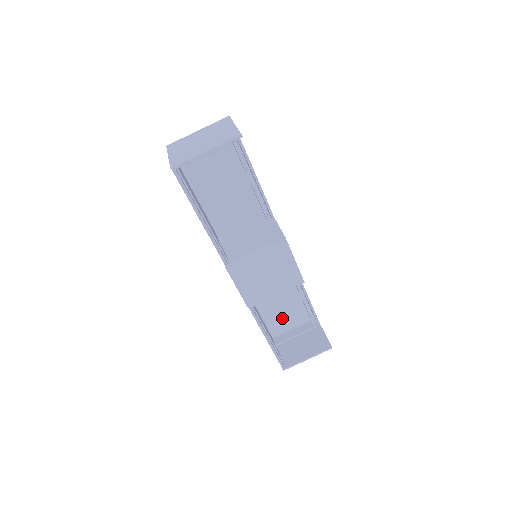
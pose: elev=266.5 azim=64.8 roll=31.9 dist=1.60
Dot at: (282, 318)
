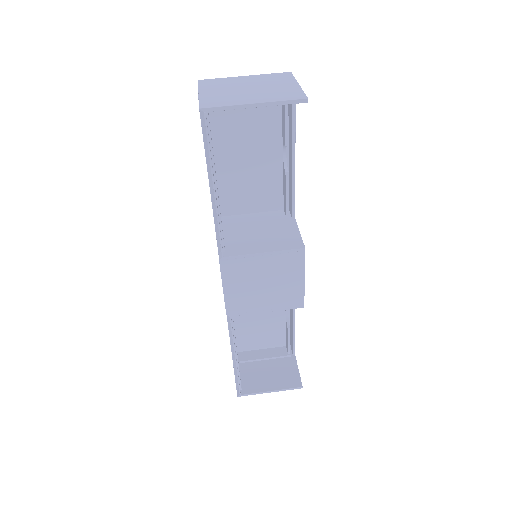
Dot at: (255, 334)
